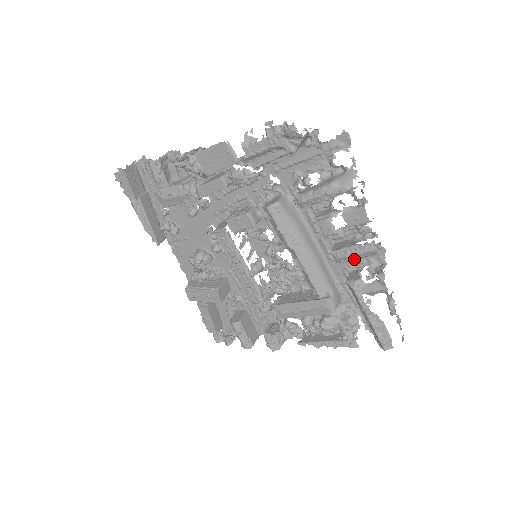
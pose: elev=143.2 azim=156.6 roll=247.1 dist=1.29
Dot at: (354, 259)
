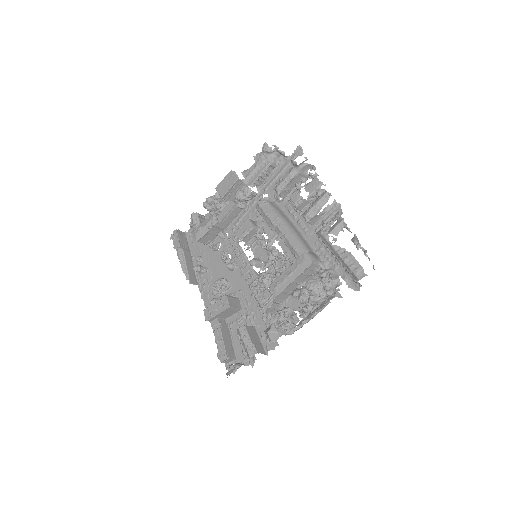
Dot at: occluded
